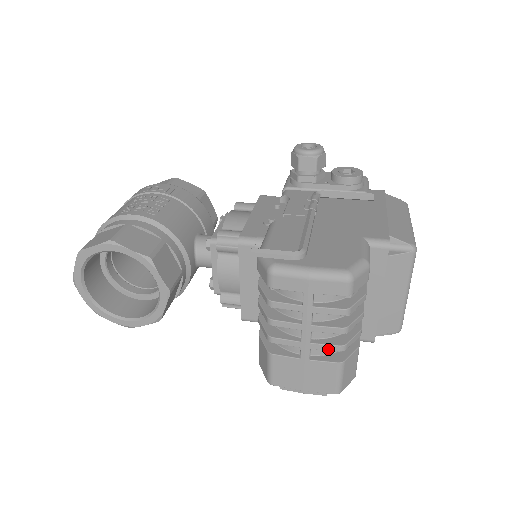
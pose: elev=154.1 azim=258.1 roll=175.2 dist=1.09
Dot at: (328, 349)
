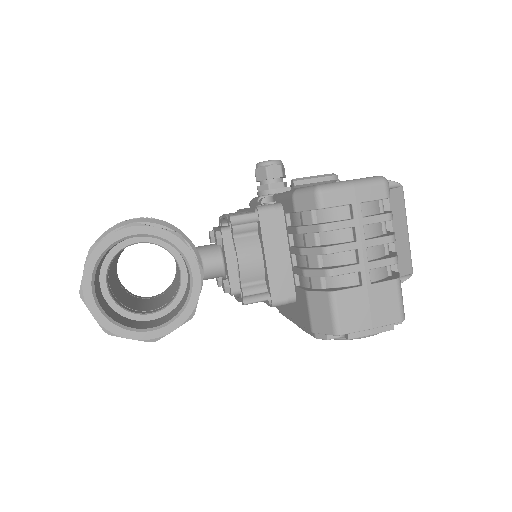
Dot at: (384, 264)
